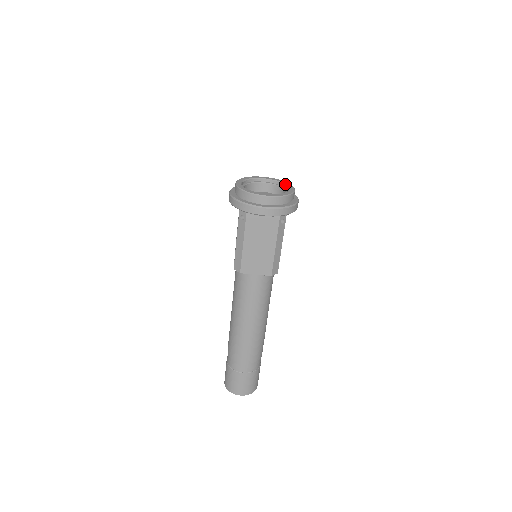
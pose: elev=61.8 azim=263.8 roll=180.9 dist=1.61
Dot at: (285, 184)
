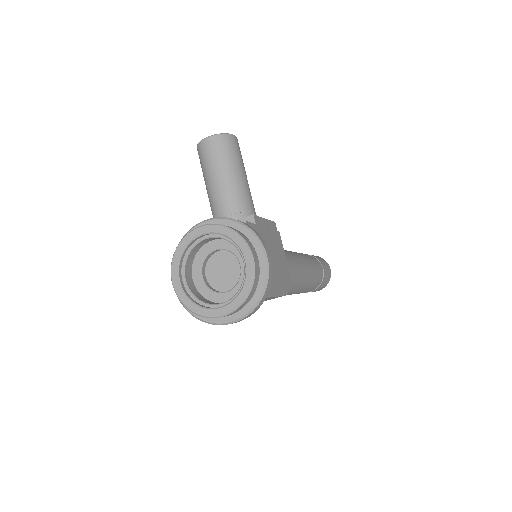
Dot at: (235, 244)
